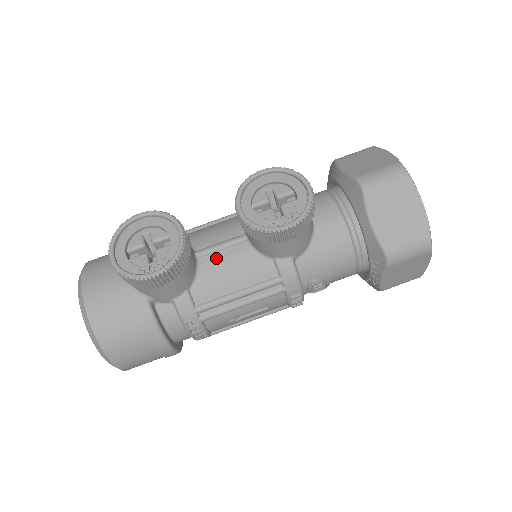
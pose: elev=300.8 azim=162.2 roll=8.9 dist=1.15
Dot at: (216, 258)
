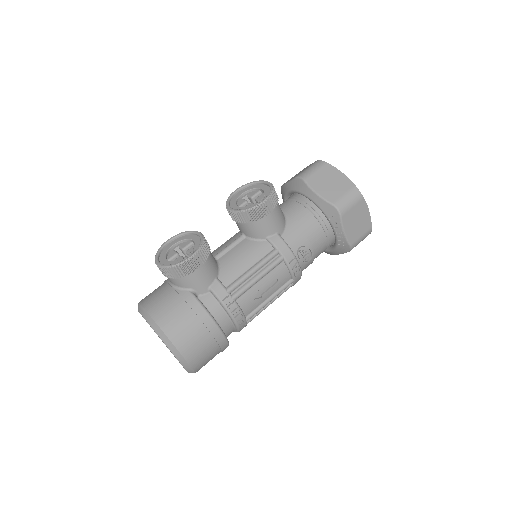
Dot at: (228, 254)
